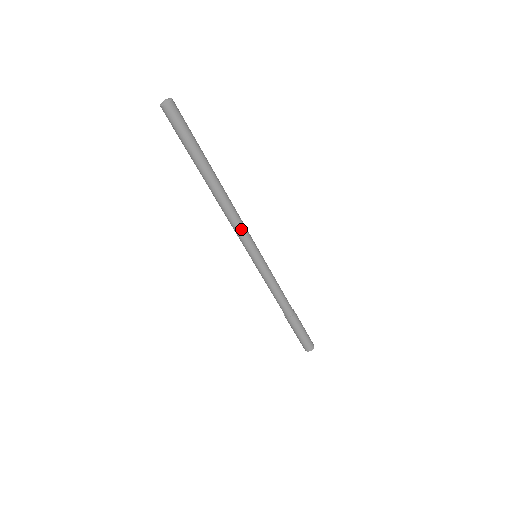
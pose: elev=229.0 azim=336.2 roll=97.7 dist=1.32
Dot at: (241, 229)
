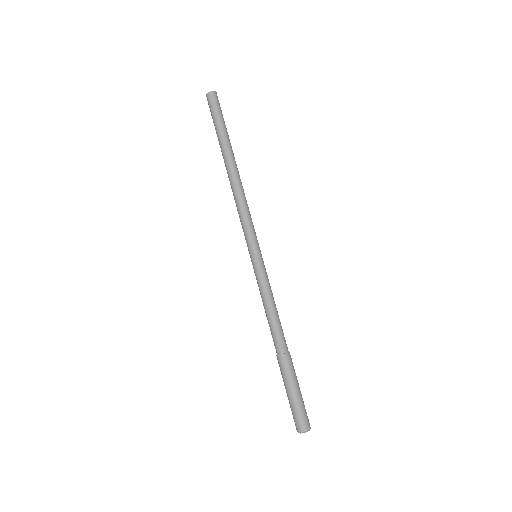
Dot at: (243, 215)
